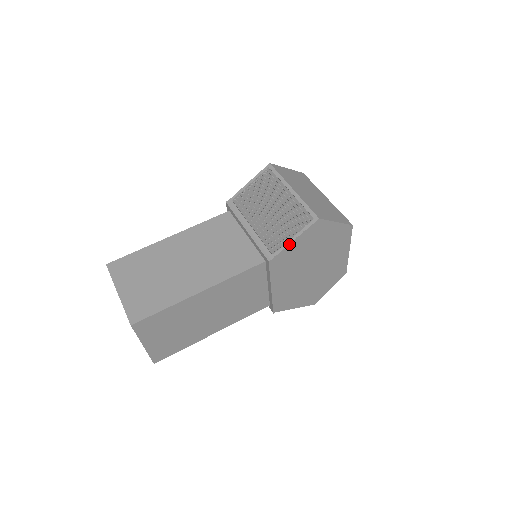
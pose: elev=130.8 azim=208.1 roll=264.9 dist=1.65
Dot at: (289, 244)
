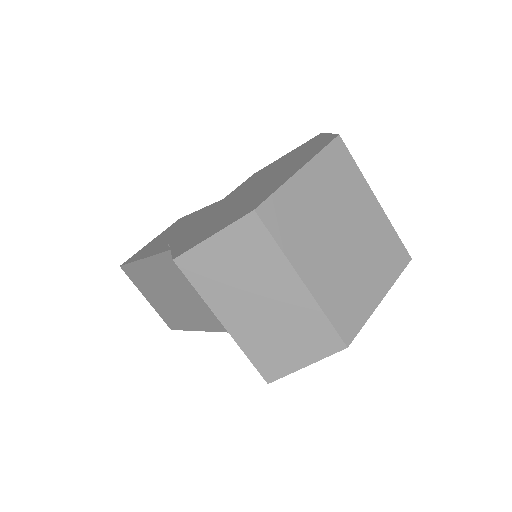
Dot at: occluded
